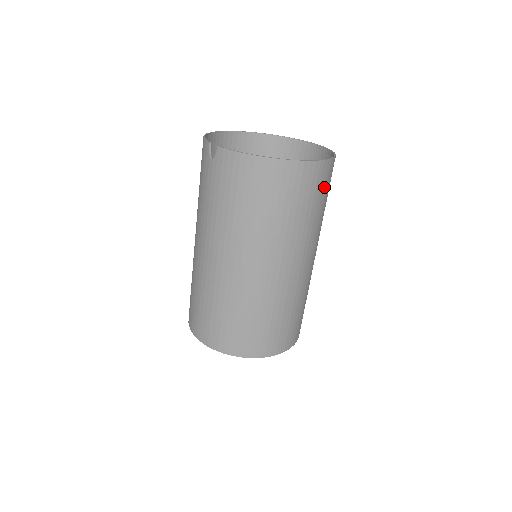
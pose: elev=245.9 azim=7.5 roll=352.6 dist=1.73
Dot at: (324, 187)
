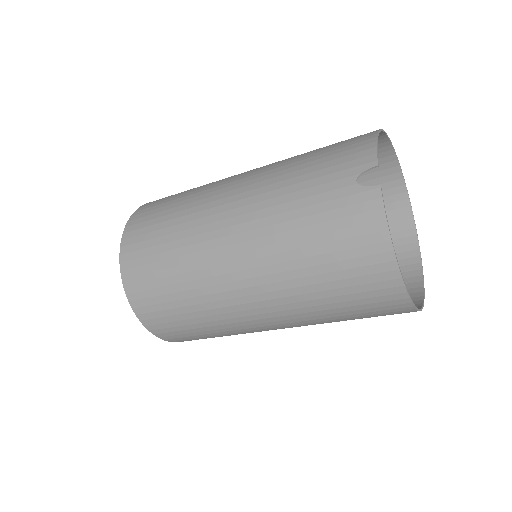
Dot at: occluded
